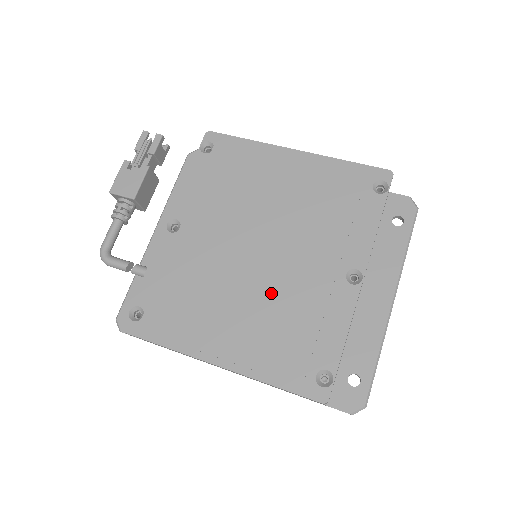
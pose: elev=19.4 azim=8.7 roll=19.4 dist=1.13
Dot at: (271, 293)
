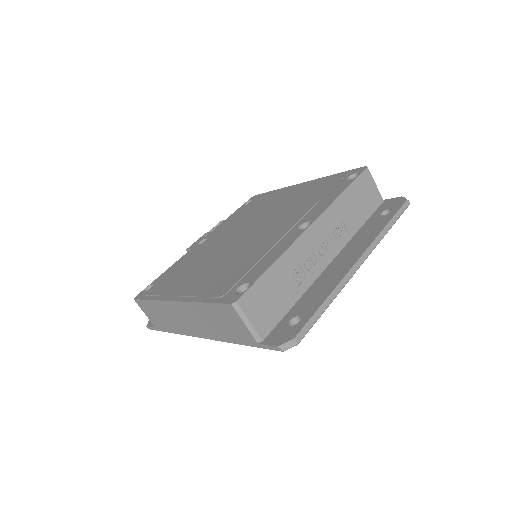
Dot at: (238, 252)
